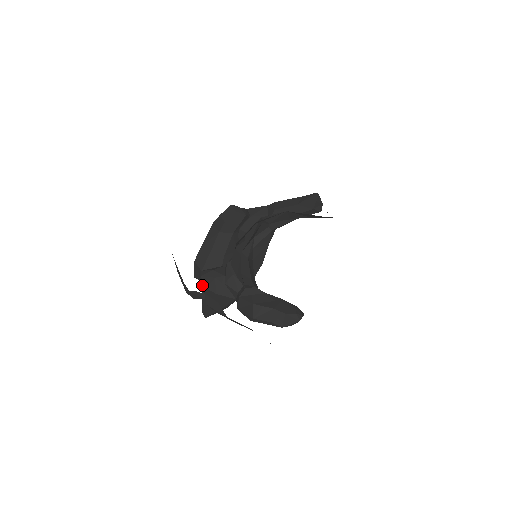
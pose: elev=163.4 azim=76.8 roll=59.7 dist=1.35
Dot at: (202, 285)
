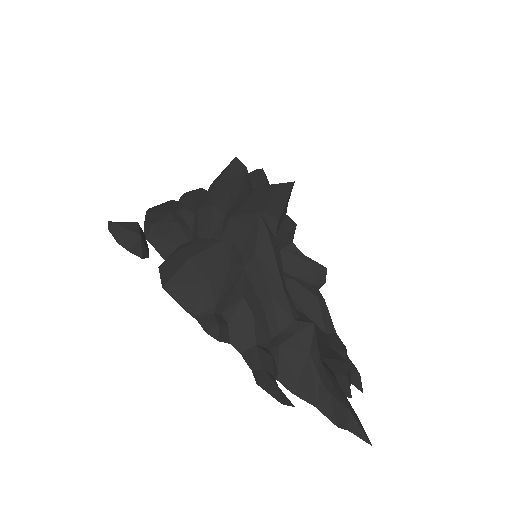
Dot at: occluded
